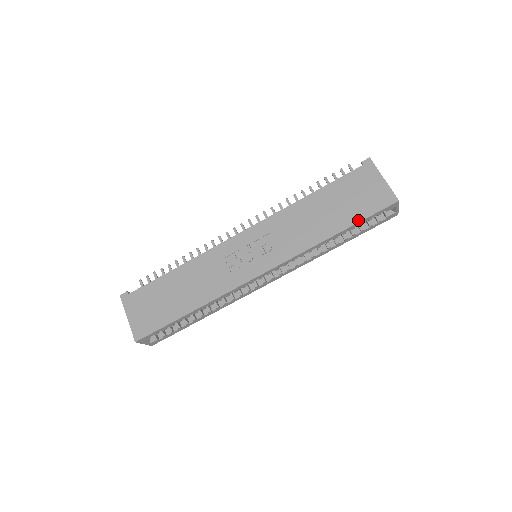
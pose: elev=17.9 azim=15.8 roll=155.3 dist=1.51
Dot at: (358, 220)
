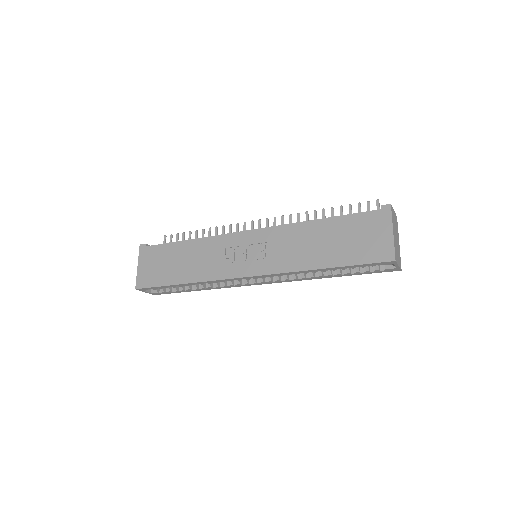
Dot at: (349, 263)
